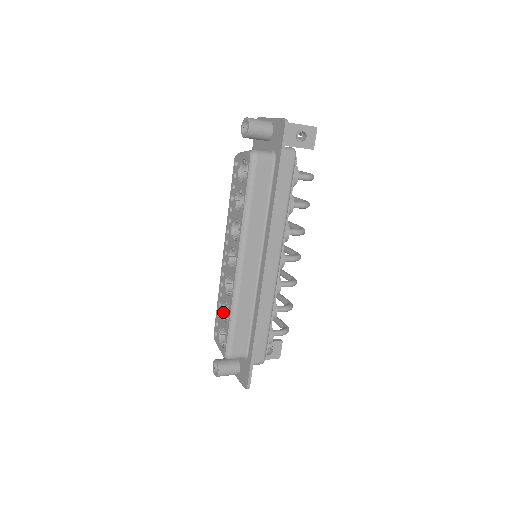
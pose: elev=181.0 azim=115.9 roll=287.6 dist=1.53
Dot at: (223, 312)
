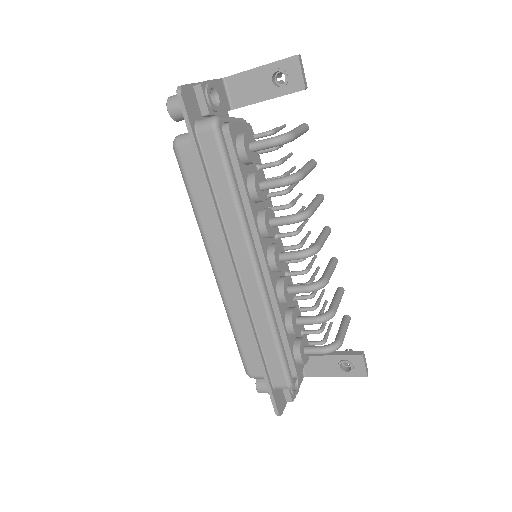
Dot at: occluded
